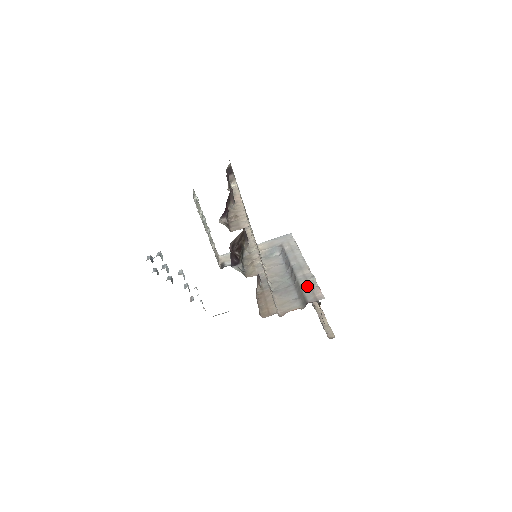
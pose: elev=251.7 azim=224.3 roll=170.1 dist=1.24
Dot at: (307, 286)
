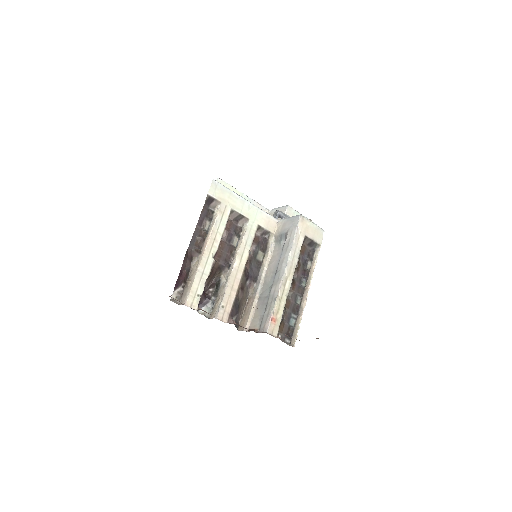
Dot at: (268, 309)
